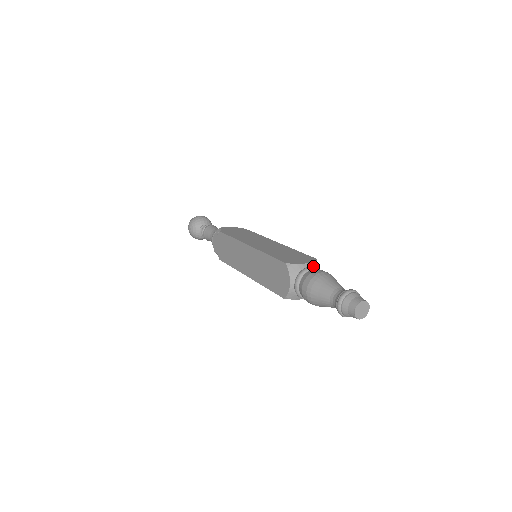
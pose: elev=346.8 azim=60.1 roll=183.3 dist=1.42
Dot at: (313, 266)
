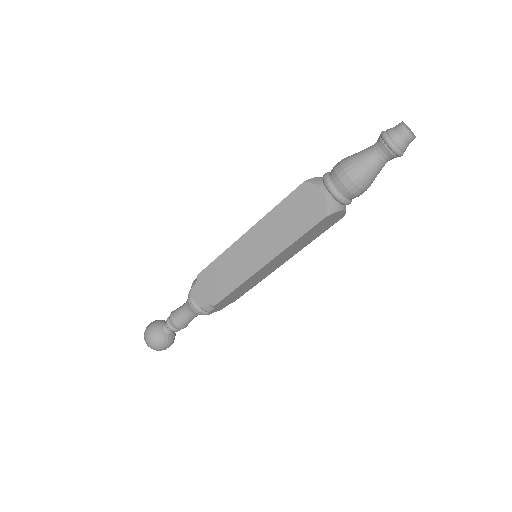
Dot at: occluded
